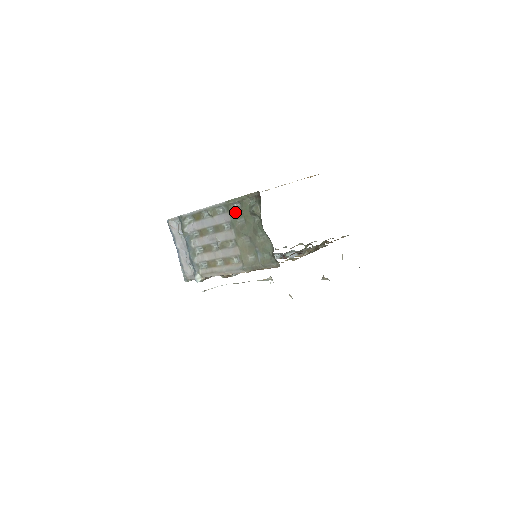
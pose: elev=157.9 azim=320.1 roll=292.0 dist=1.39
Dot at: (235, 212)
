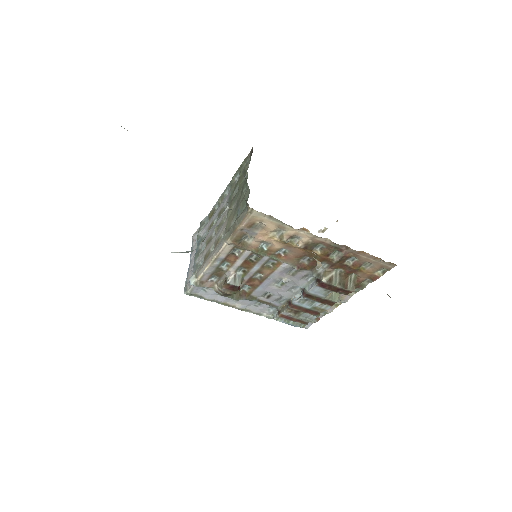
Dot at: (235, 186)
